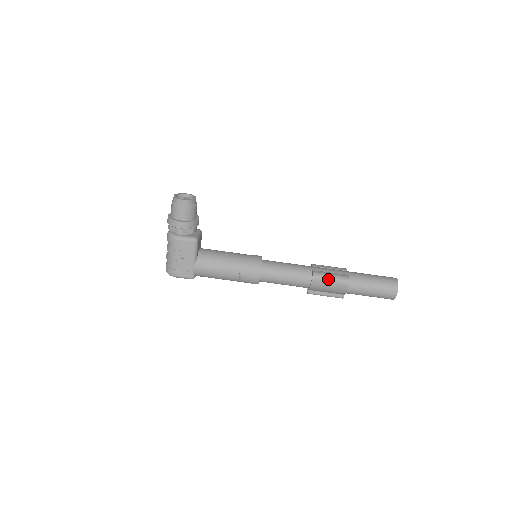
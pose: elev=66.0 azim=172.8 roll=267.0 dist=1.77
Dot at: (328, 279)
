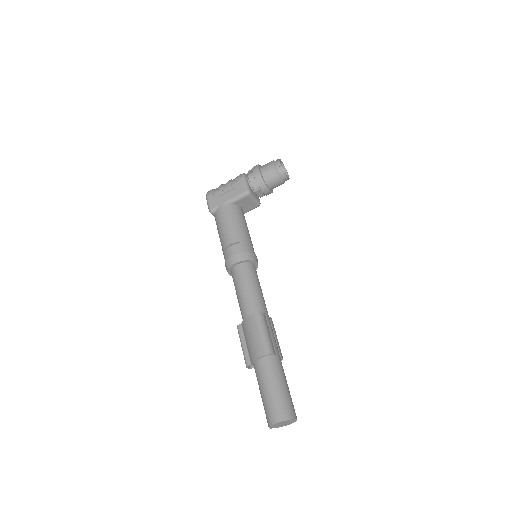
Dot at: (261, 330)
